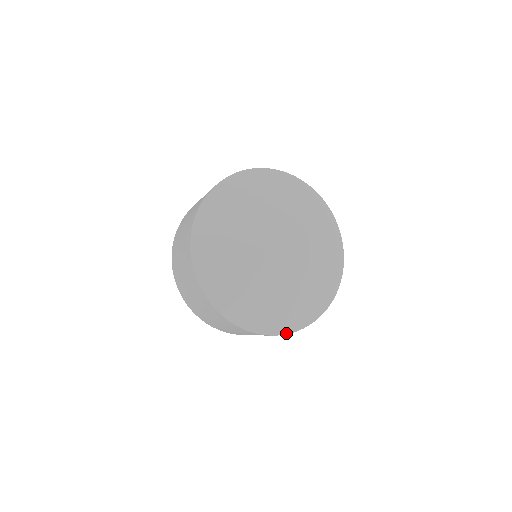
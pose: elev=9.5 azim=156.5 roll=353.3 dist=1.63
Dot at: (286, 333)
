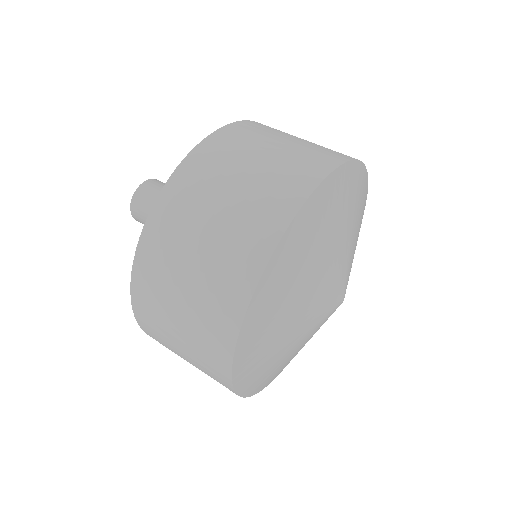
Dot at: occluded
